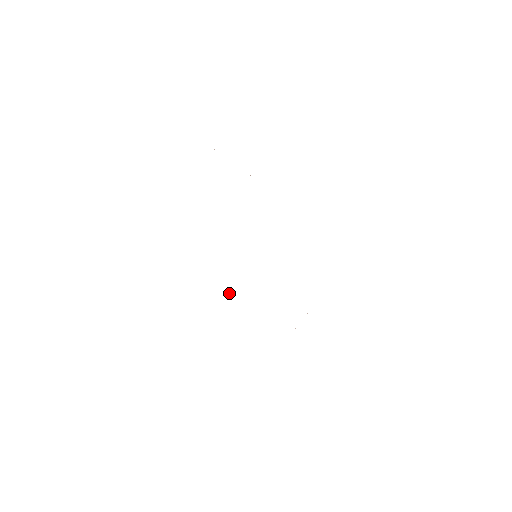
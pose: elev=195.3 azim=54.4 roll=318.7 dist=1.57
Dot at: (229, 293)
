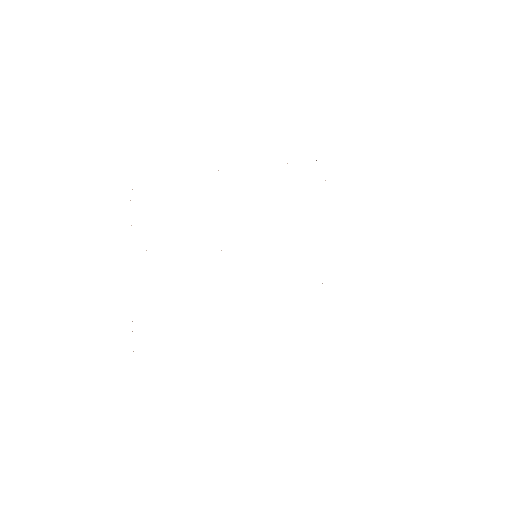
Dot at: occluded
